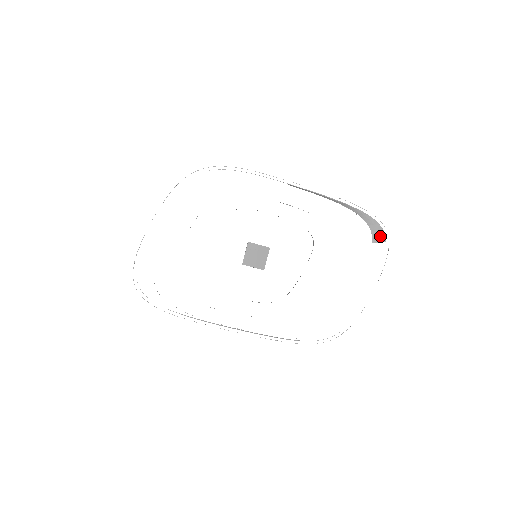
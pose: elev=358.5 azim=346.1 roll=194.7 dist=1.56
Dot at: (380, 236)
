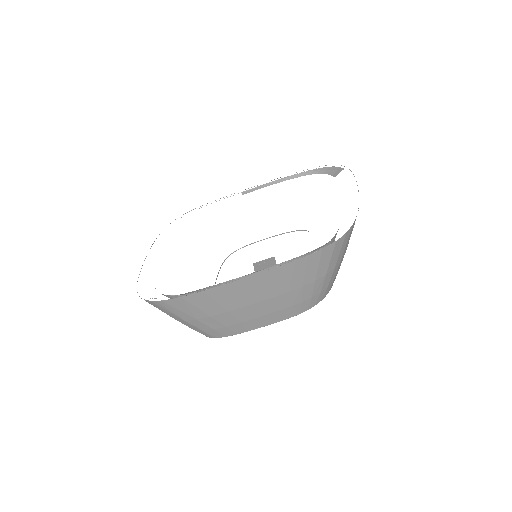
Dot at: (337, 170)
